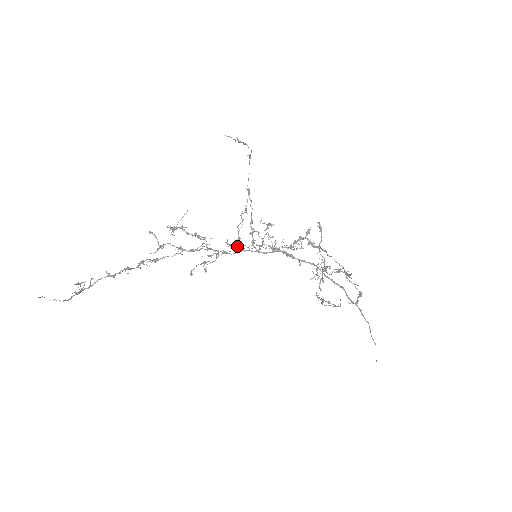
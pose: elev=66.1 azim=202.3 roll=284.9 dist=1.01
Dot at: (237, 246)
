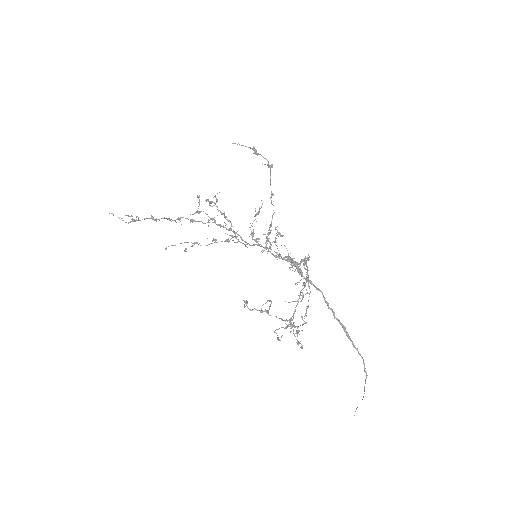
Dot at: (256, 238)
